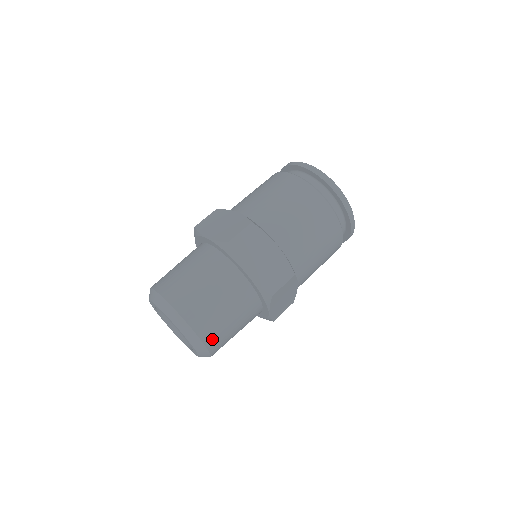
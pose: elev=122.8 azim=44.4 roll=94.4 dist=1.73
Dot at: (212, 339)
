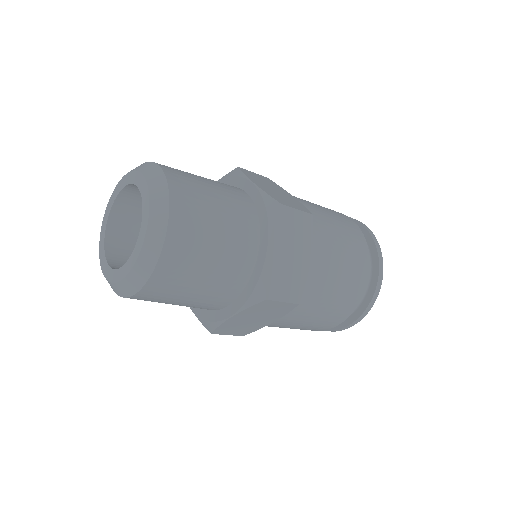
Dot at: (165, 276)
